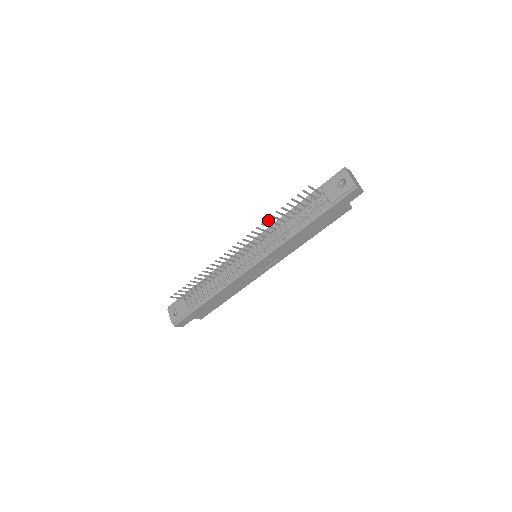
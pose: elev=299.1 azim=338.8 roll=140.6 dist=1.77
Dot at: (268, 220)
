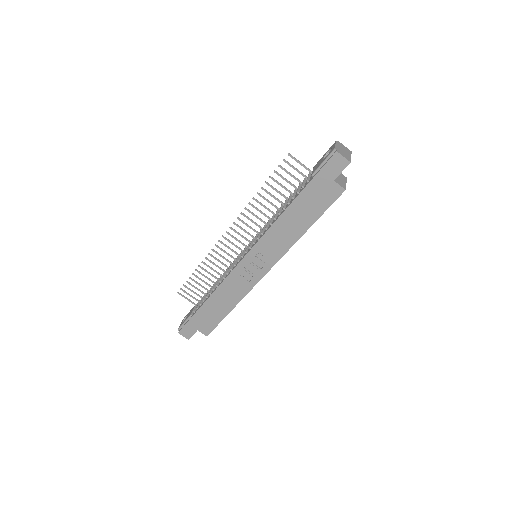
Dot at: (255, 199)
